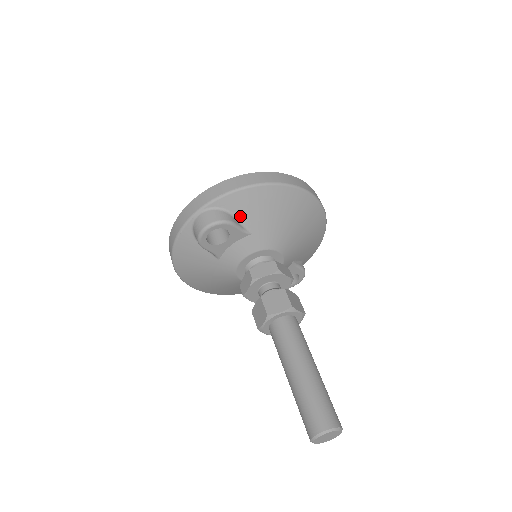
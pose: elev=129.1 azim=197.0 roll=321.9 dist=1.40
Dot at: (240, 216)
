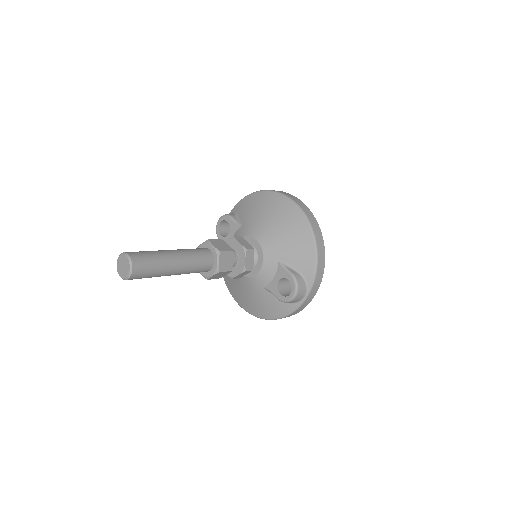
Dot at: (240, 215)
